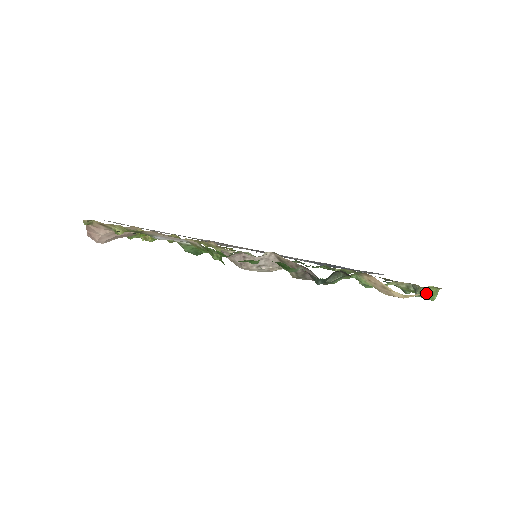
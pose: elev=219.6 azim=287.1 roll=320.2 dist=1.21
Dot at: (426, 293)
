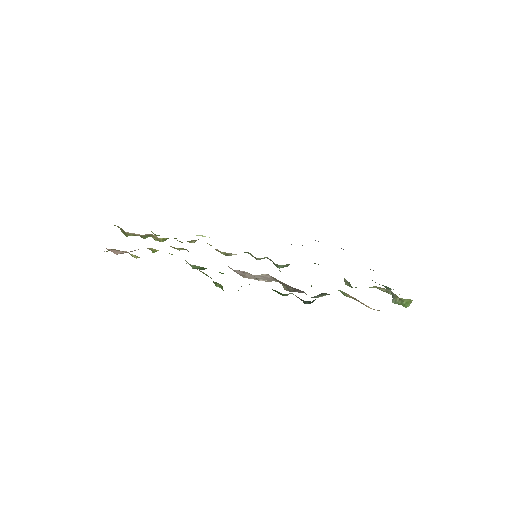
Dot at: occluded
